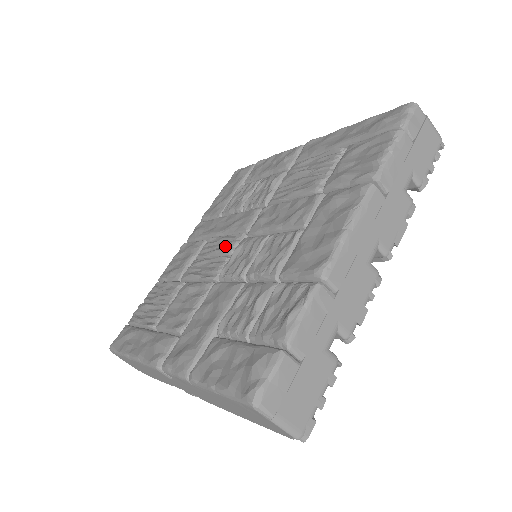
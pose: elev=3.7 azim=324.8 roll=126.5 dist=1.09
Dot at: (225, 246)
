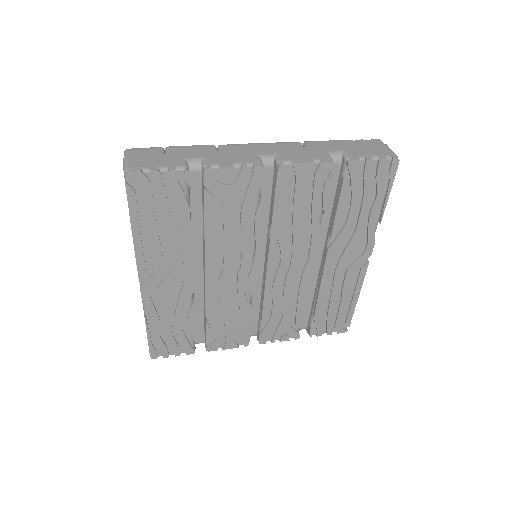
Dot at: occluded
